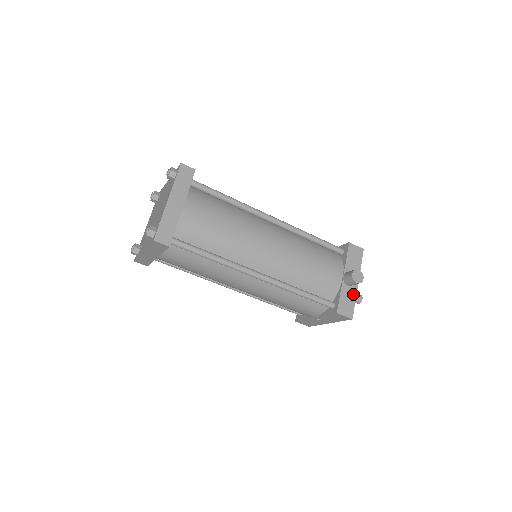
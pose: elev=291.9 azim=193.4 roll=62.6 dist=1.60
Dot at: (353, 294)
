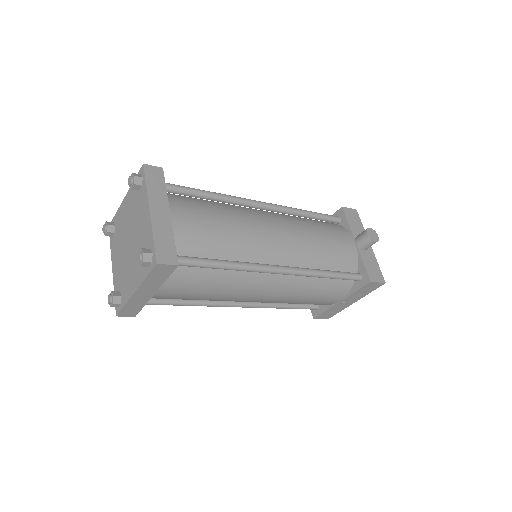
Dot at: (372, 257)
